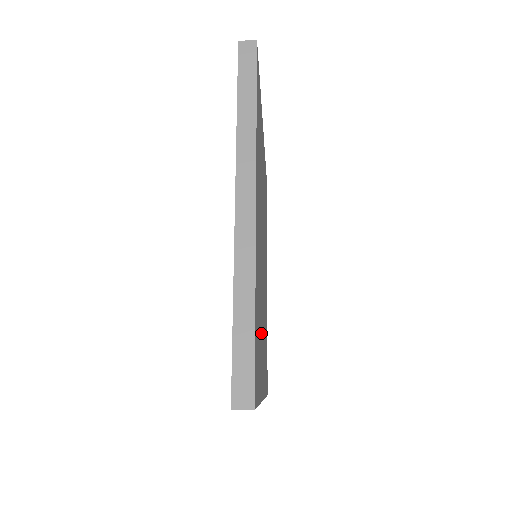
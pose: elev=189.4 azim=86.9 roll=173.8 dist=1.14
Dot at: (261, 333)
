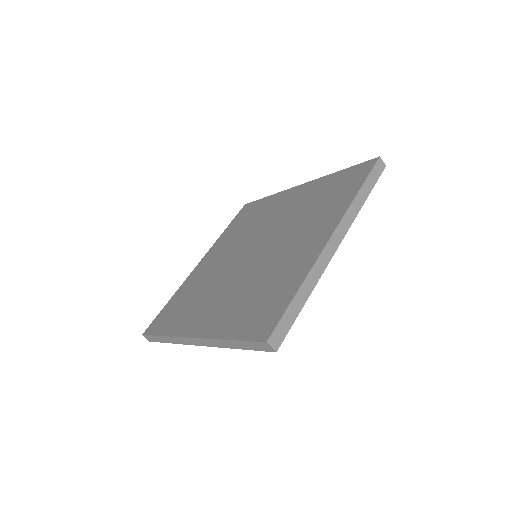
Dot at: occluded
